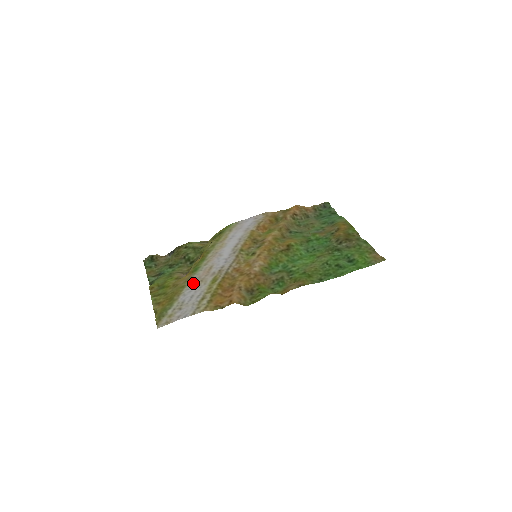
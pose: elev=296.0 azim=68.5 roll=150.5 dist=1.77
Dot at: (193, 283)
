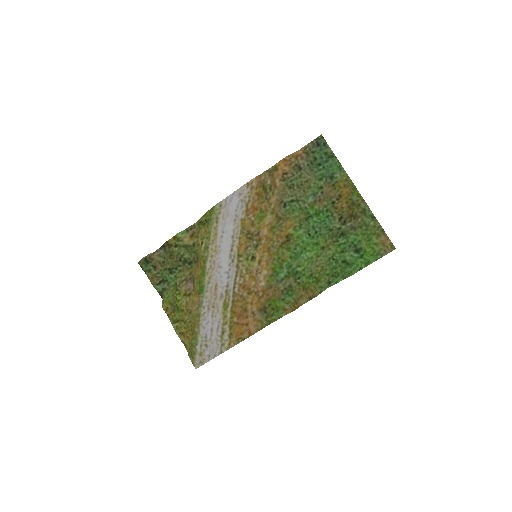
Dot at: (206, 311)
